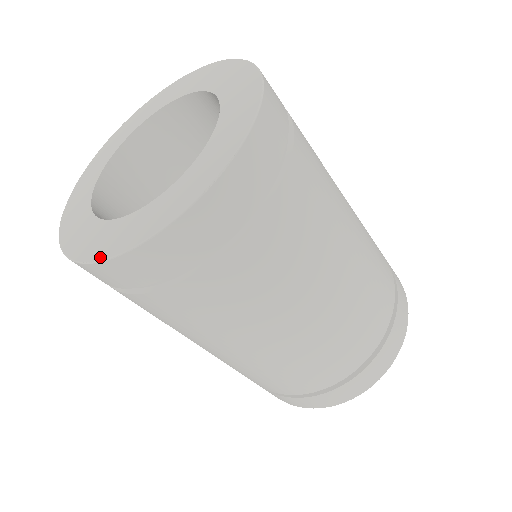
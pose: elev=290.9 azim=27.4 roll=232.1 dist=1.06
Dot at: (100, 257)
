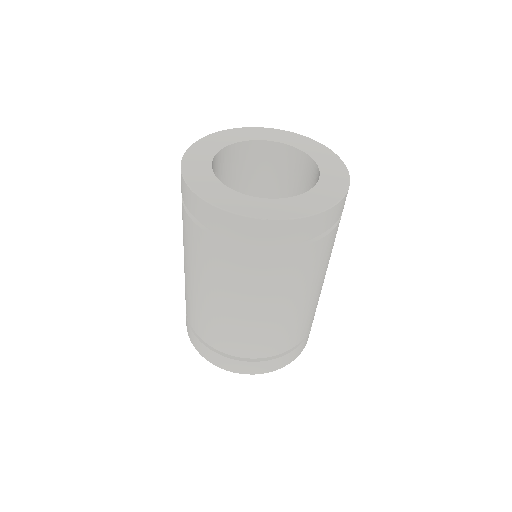
Dot at: (262, 216)
